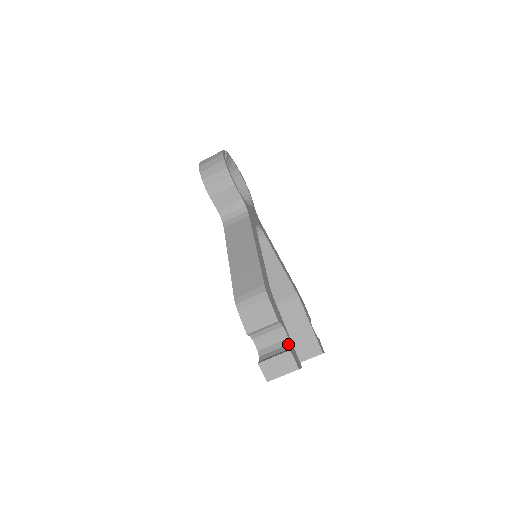
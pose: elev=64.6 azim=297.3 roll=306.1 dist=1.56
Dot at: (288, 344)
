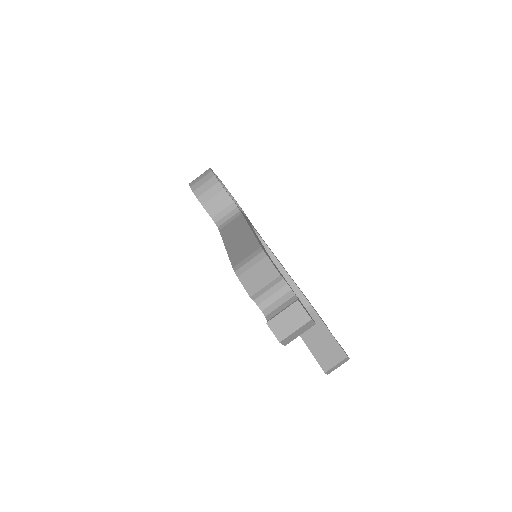
Dot at: (296, 300)
